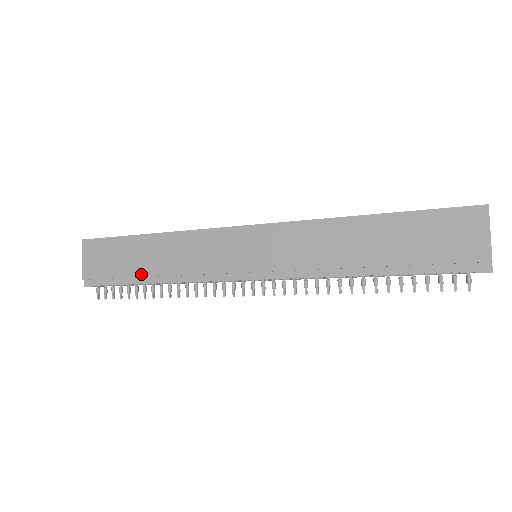
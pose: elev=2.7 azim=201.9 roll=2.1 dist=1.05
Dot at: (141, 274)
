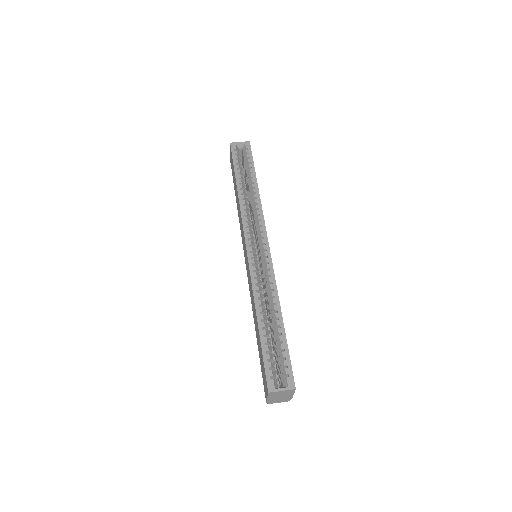
Dot at: occluded
